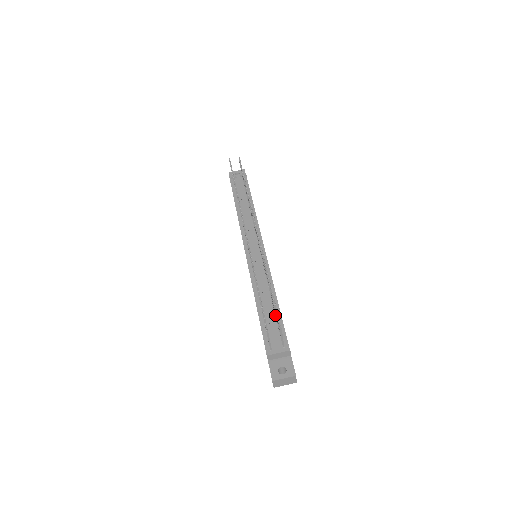
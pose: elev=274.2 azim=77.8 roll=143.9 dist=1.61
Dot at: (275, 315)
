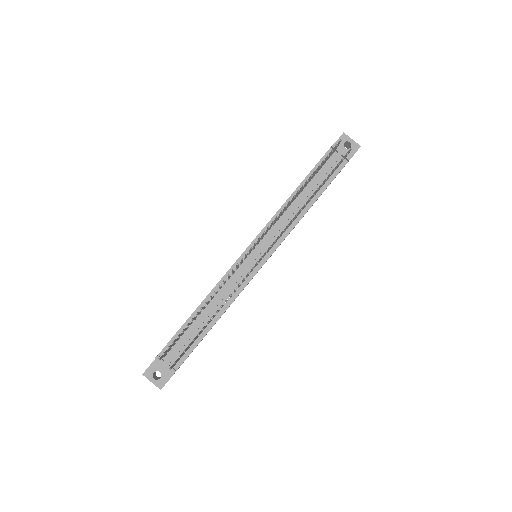
Dot at: occluded
